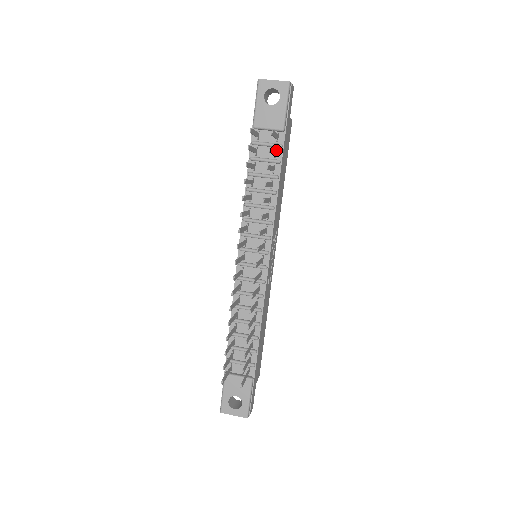
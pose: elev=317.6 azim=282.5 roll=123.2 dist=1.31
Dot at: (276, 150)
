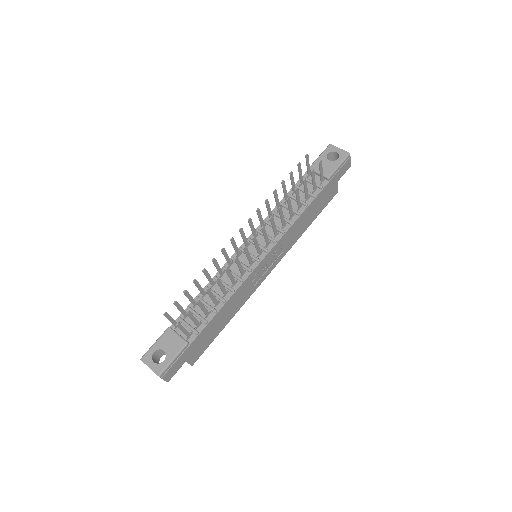
Dot at: (316, 188)
